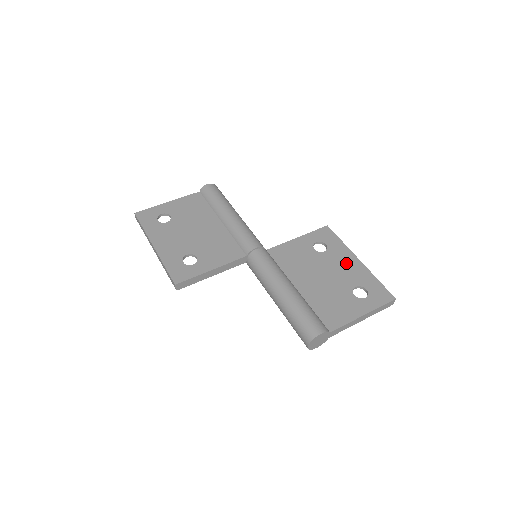
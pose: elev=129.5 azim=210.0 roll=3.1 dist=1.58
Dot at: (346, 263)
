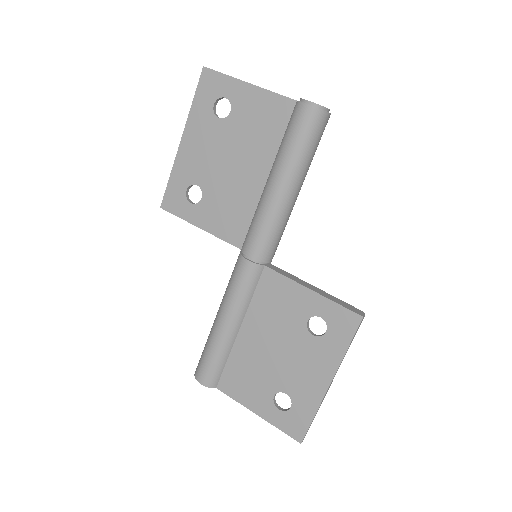
Dot at: (313, 370)
